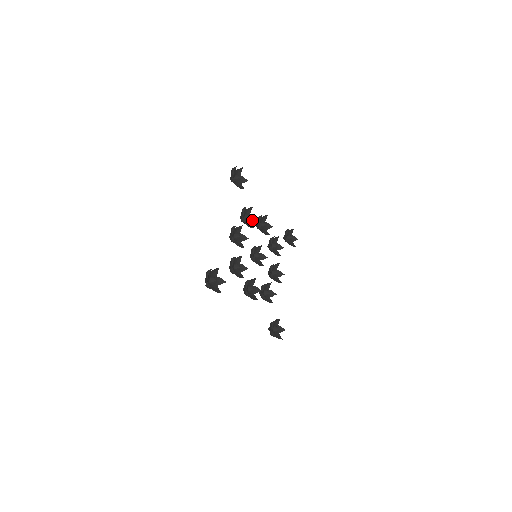
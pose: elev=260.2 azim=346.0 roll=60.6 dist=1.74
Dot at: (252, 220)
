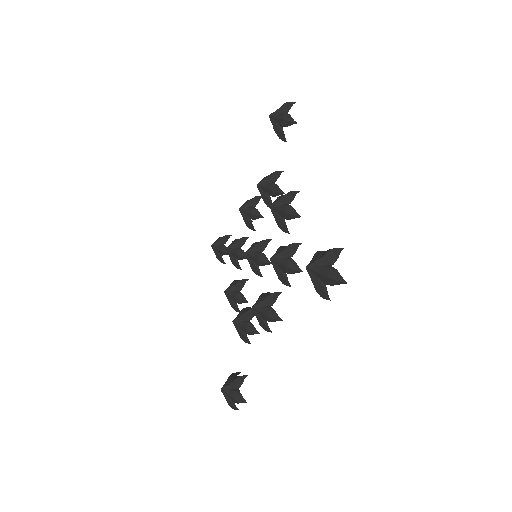
Dot at: occluded
